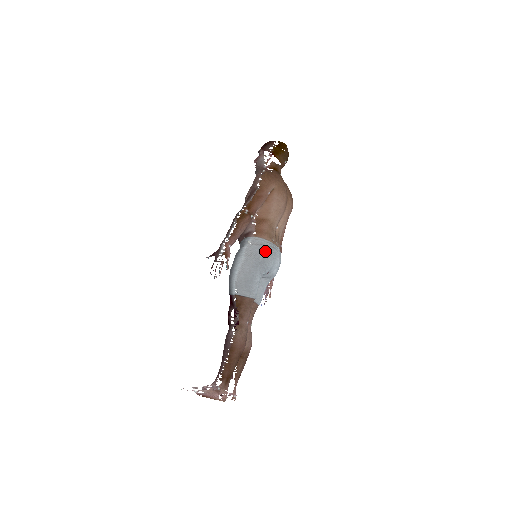
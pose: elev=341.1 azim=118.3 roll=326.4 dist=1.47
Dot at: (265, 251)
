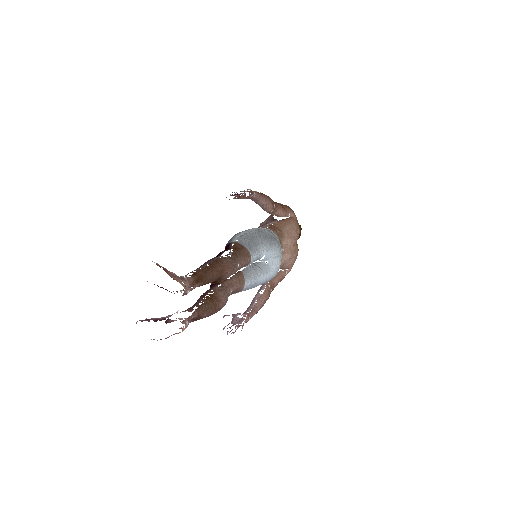
Dot at: (274, 237)
